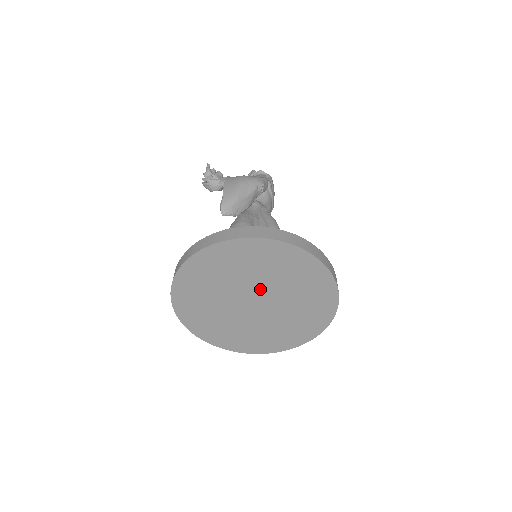
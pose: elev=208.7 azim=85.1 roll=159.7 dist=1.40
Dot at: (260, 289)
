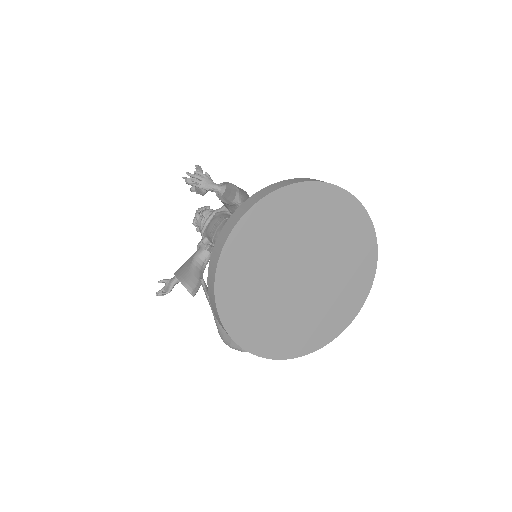
Dot at: (319, 260)
